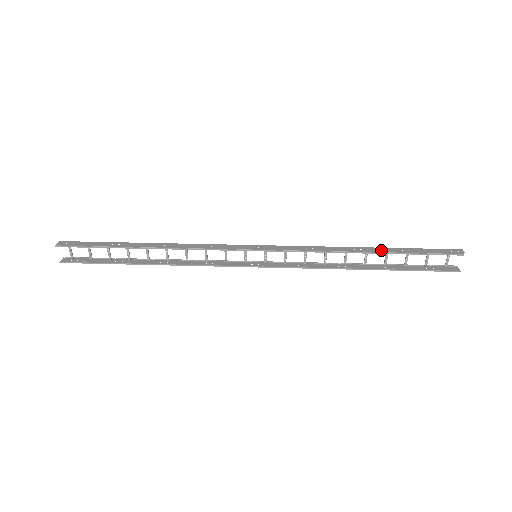
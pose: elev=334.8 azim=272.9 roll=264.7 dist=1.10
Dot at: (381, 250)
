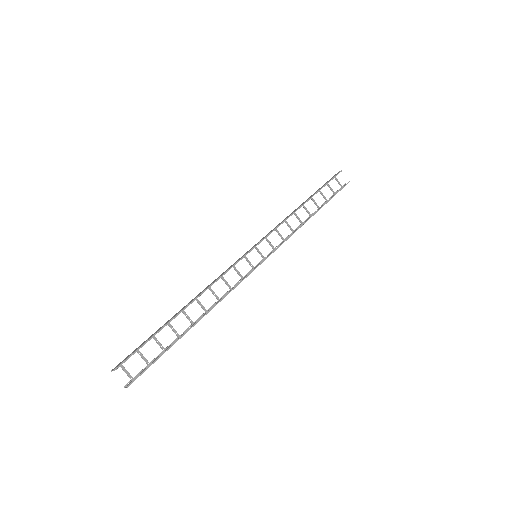
Dot at: (309, 198)
